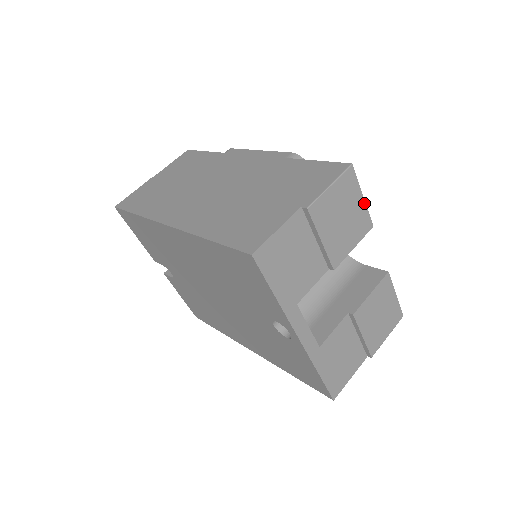
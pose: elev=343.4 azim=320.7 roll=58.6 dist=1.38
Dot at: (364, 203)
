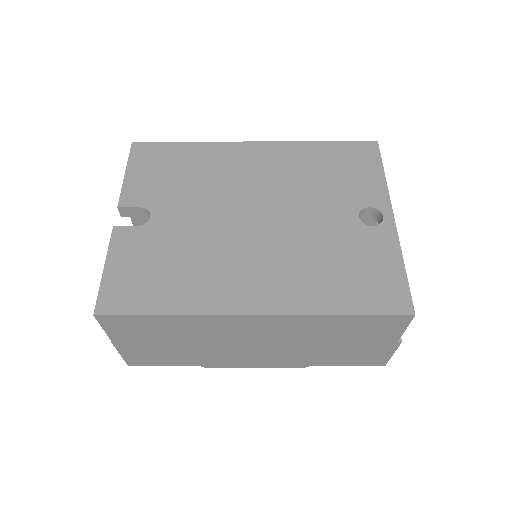
Dot at: occluded
